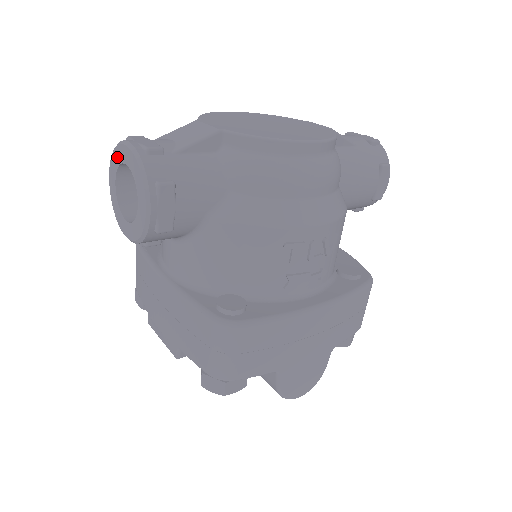
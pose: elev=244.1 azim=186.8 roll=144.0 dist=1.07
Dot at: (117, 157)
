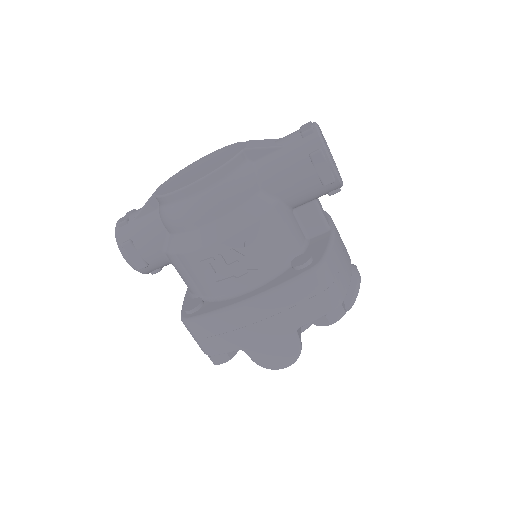
Dot at: occluded
